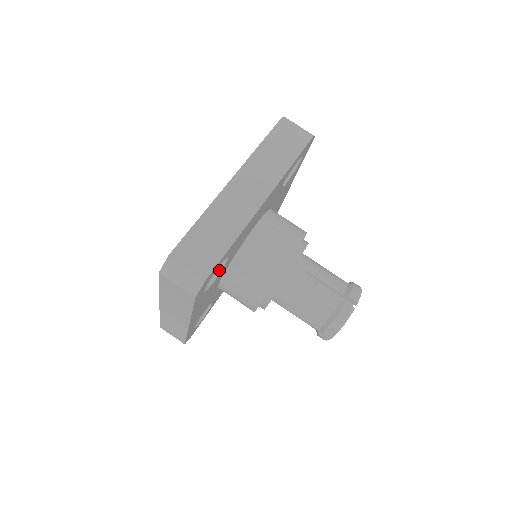
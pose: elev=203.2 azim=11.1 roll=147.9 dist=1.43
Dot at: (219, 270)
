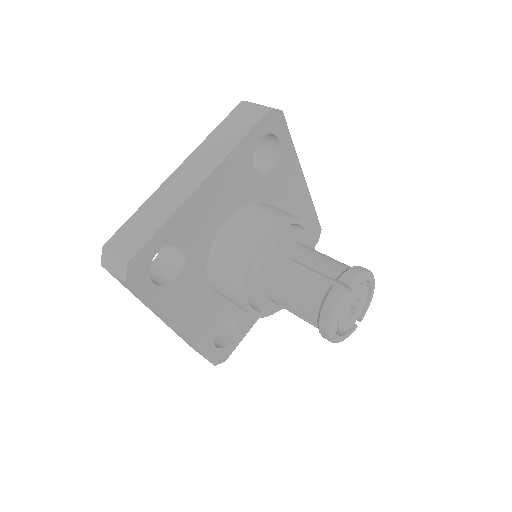
Dot at: (182, 264)
